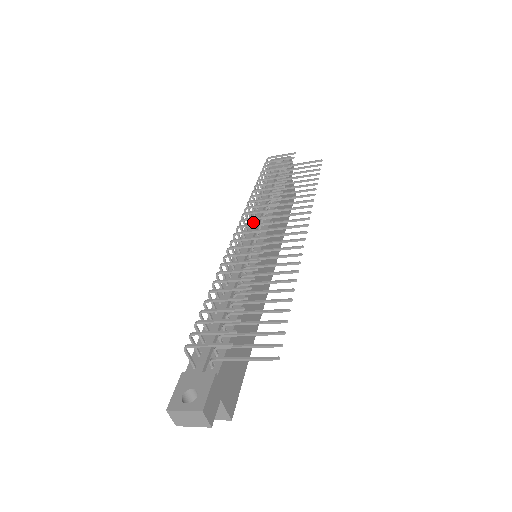
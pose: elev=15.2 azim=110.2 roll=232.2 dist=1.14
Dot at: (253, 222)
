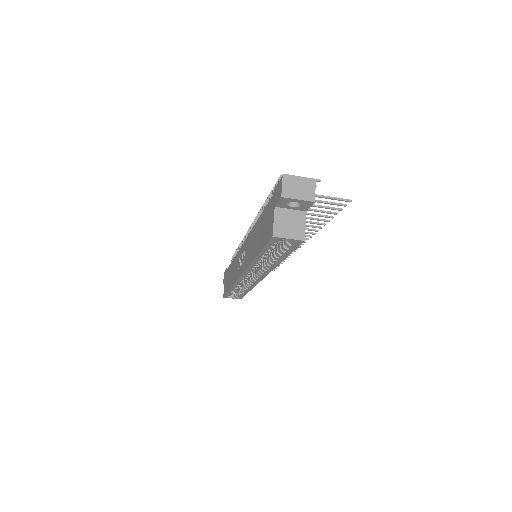
Dot at: occluded
